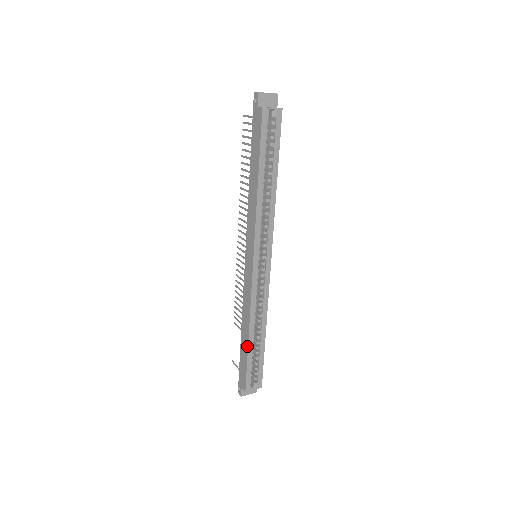
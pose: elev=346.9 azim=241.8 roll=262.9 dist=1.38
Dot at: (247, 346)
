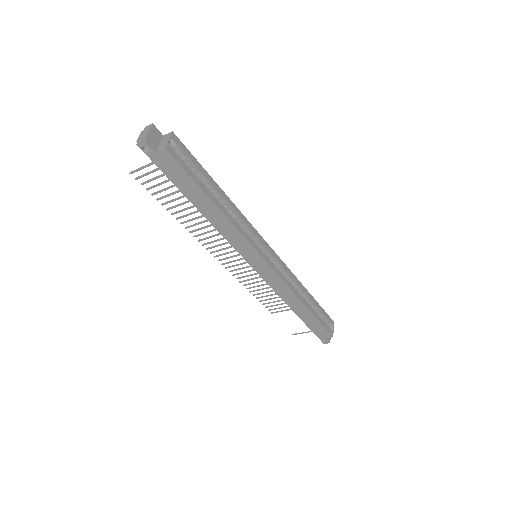
Dot at: (310, 313)
